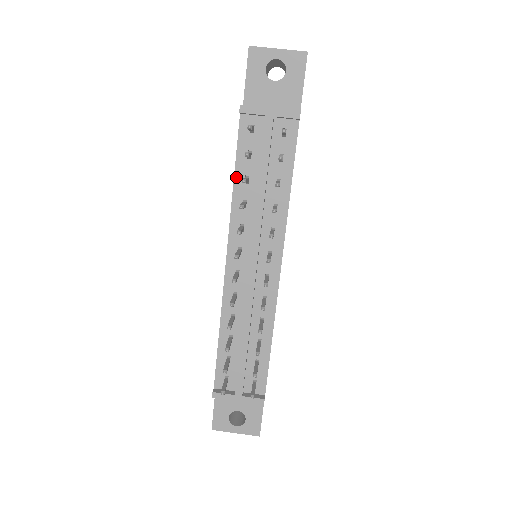
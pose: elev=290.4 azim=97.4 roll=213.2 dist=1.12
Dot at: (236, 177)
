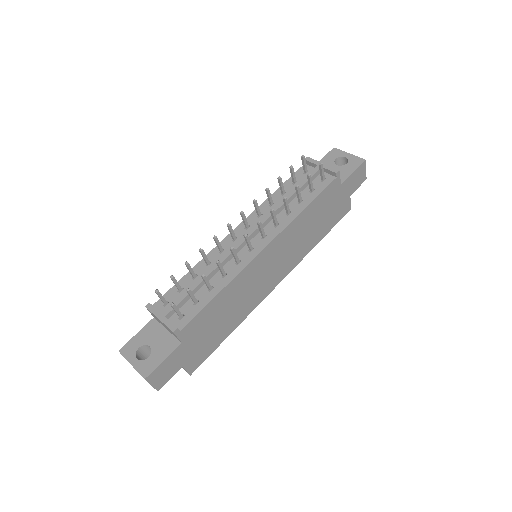
Dot at: (278, 190)
